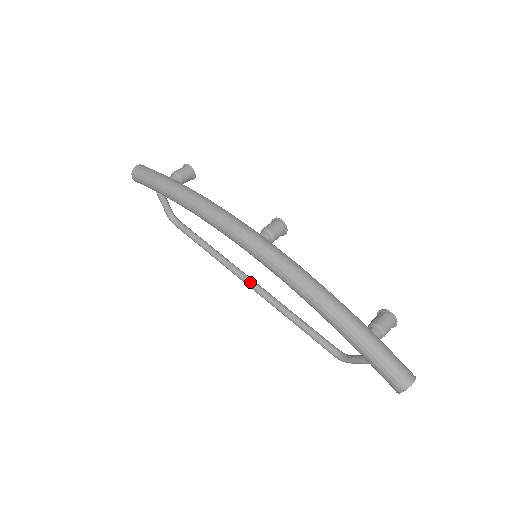
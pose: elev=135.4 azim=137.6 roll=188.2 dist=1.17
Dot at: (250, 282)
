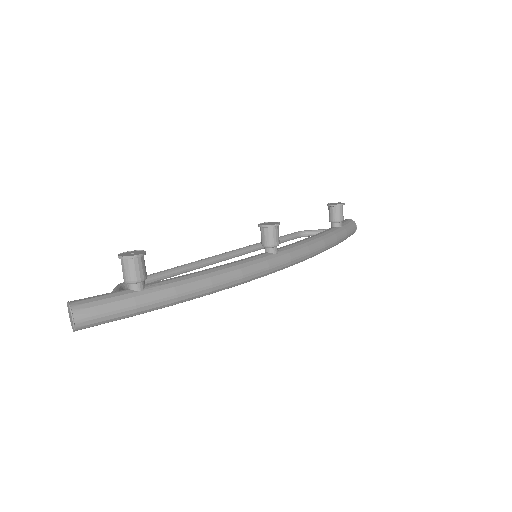
Dot at: occluded
